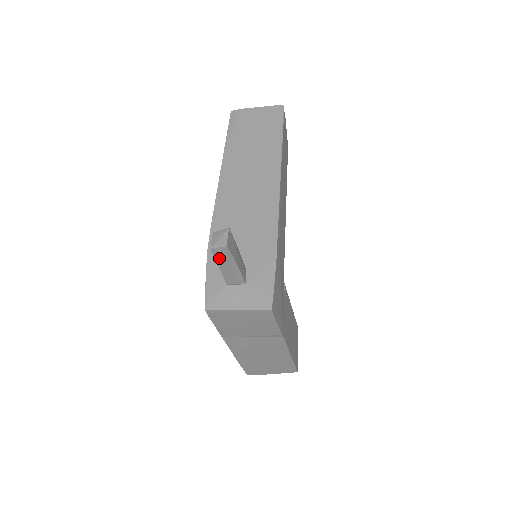
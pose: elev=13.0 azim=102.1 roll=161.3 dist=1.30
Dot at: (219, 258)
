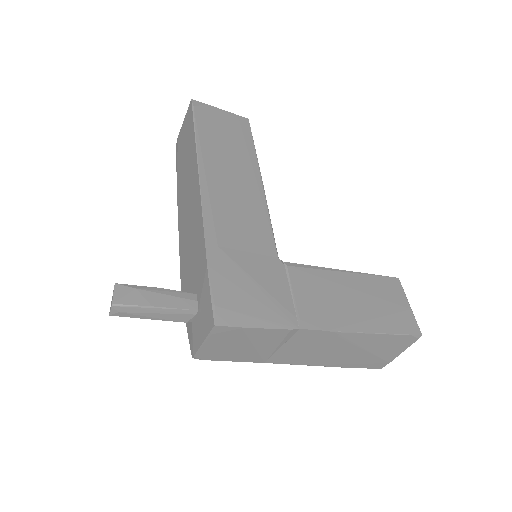
Dot at: (131, 315)
